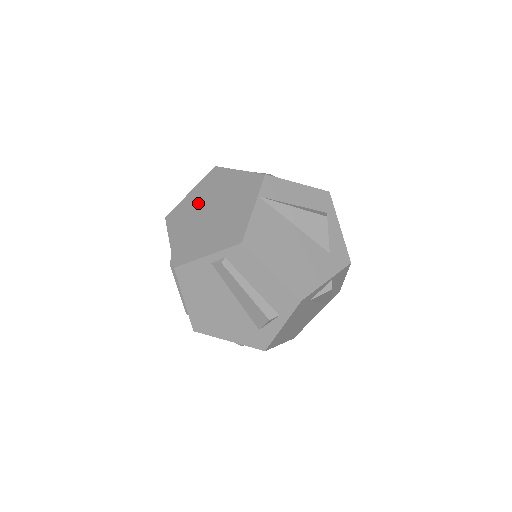
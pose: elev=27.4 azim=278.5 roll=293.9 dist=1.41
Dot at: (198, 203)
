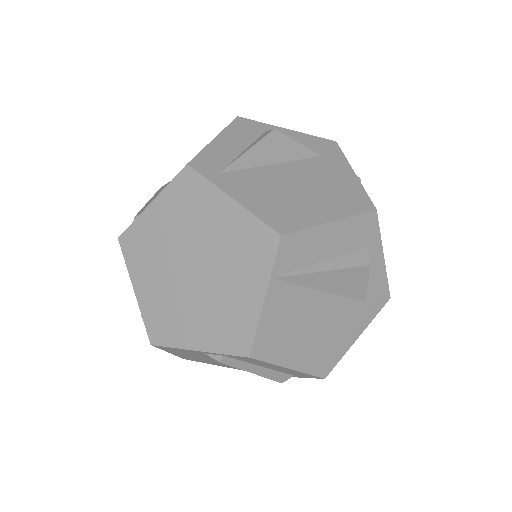
Dot at: (168, 238)
